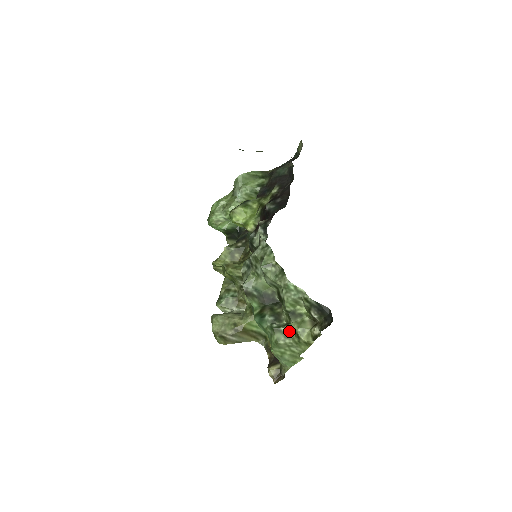
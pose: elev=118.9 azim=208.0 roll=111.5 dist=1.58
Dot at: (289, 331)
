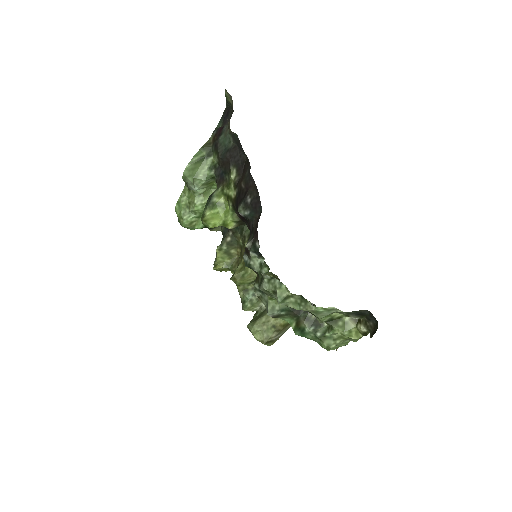
Dot at: (335, 334)
